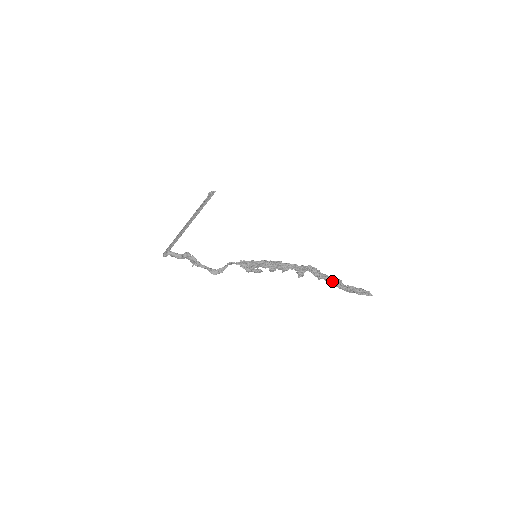
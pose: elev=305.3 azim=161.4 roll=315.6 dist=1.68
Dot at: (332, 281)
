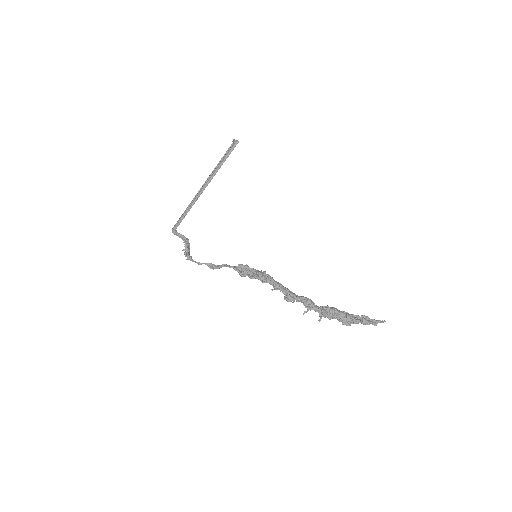
Dot at: (323, 315)
